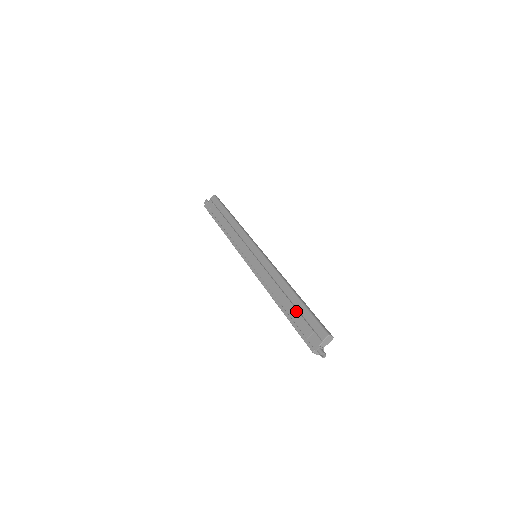
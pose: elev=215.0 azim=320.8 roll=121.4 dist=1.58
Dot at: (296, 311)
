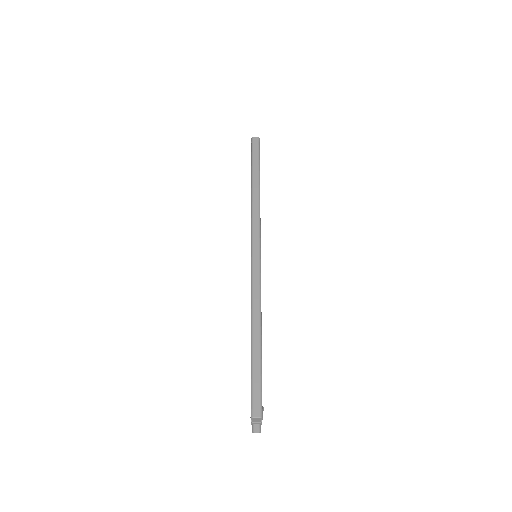
Dot at: occluded
